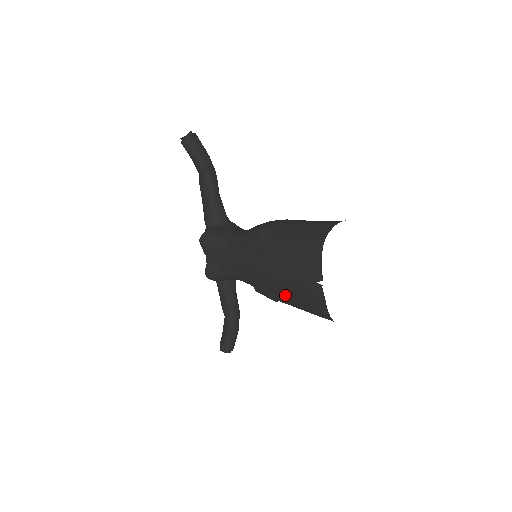
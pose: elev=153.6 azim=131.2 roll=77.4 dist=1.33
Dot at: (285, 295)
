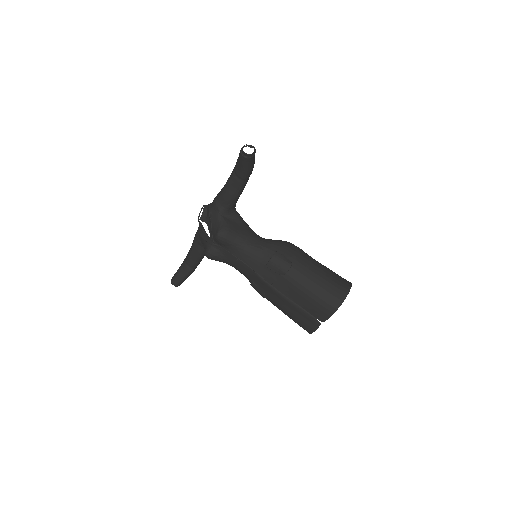
Dot at: (283, 308)
